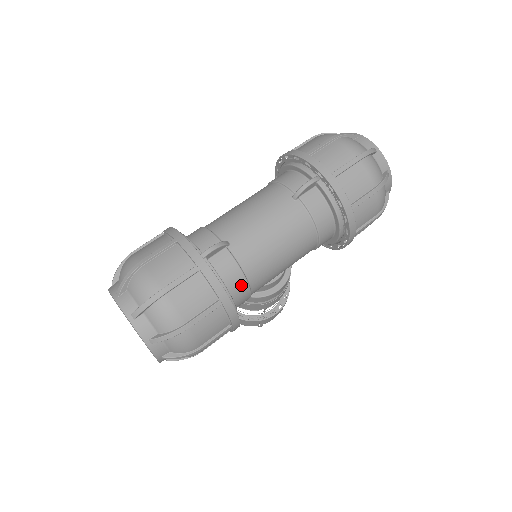
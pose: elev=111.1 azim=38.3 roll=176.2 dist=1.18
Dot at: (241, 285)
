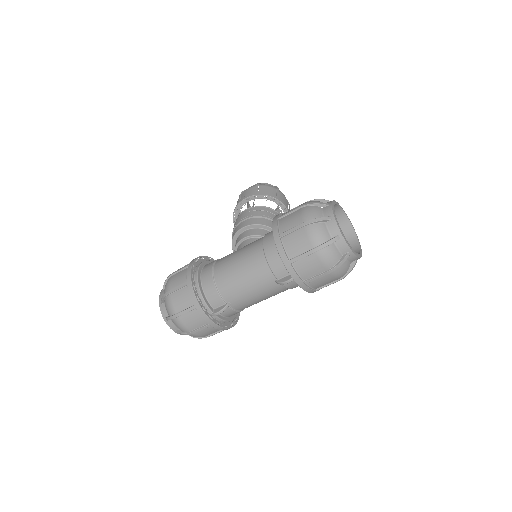
Dot at: occluded
